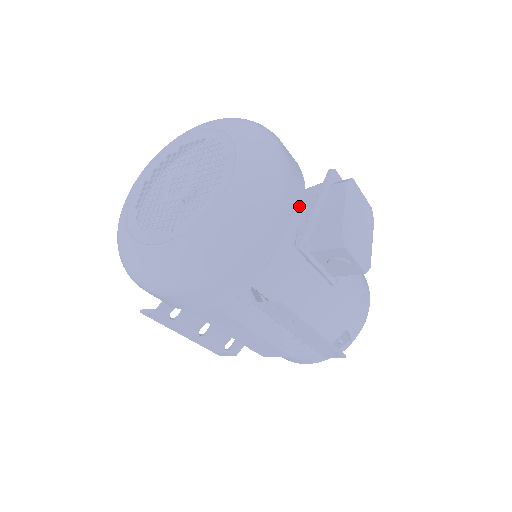
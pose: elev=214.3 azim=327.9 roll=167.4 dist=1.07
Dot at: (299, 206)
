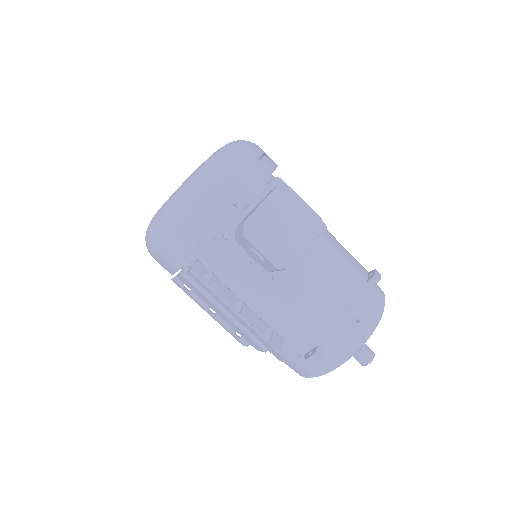
Dot at: (237, 203)
